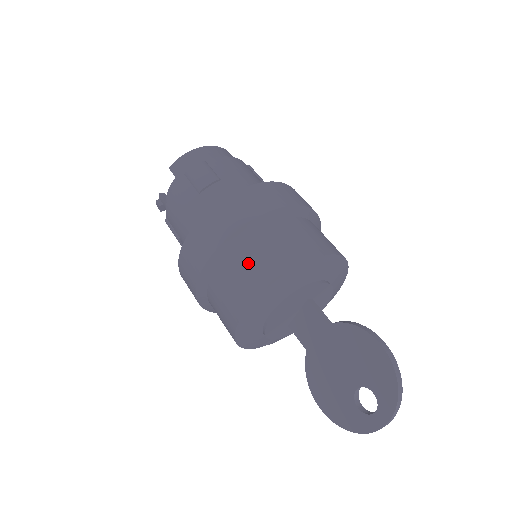
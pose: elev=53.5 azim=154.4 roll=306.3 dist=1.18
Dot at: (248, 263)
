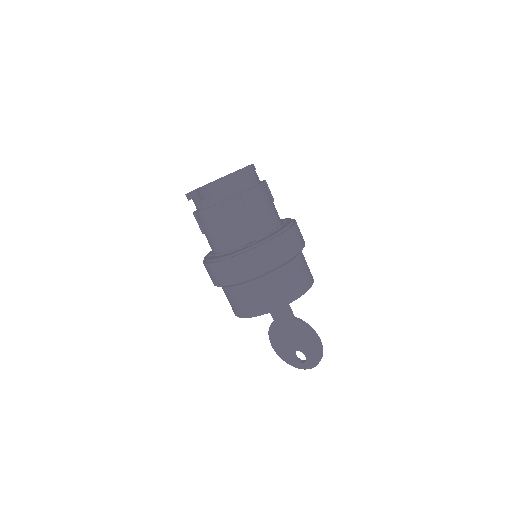
Dot at: (261, 294)
